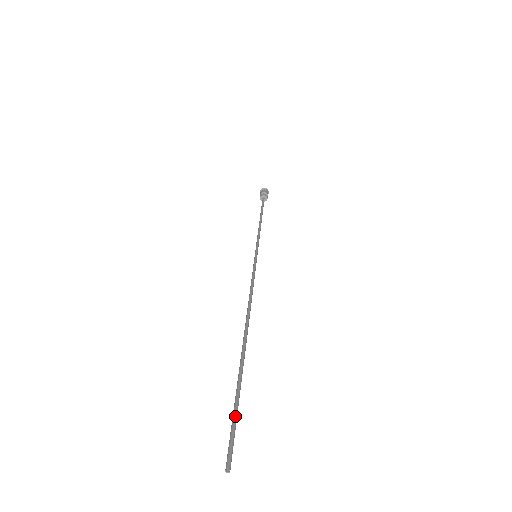
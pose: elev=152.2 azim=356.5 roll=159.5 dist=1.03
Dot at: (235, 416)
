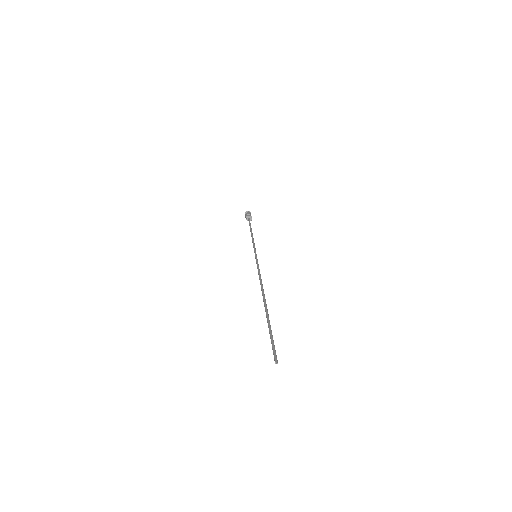
Dot at: occluded
